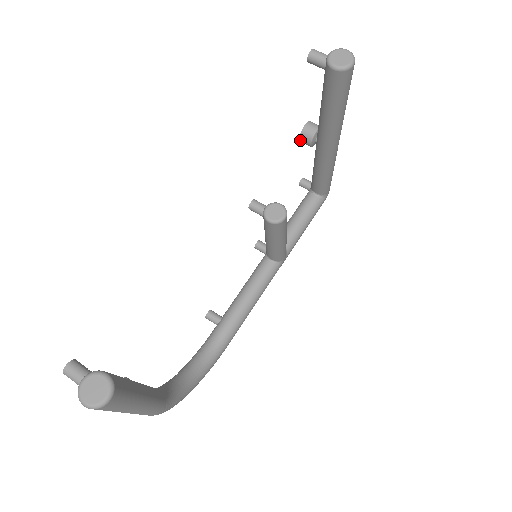
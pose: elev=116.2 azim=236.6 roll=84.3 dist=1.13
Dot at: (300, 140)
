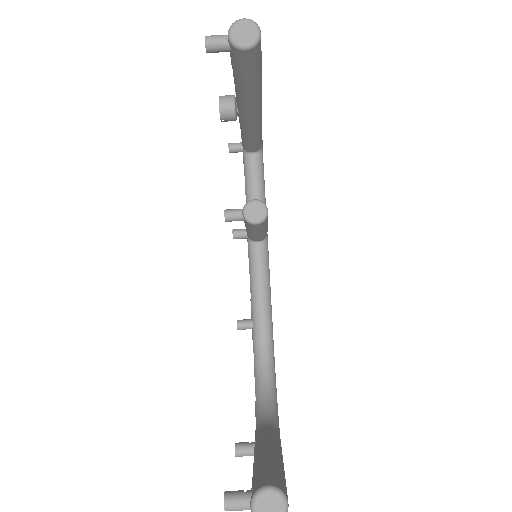
Dot at: (222, 121)
